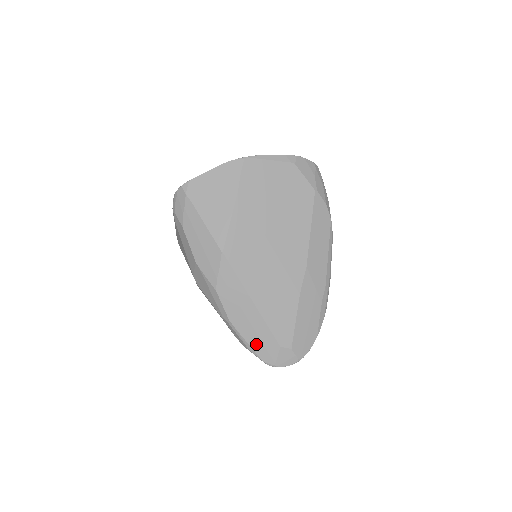
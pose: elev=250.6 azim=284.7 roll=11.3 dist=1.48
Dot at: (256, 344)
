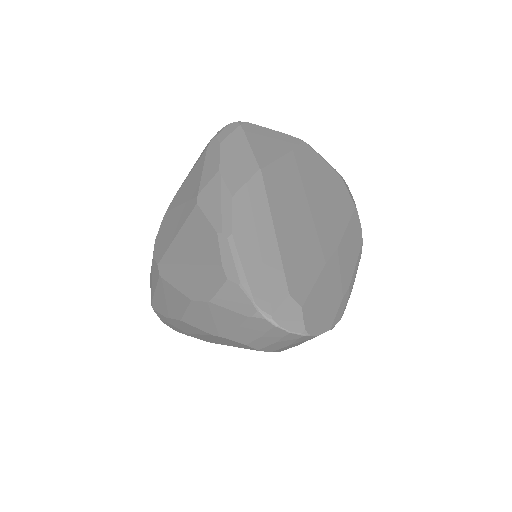
Dot at: (255, 276)
